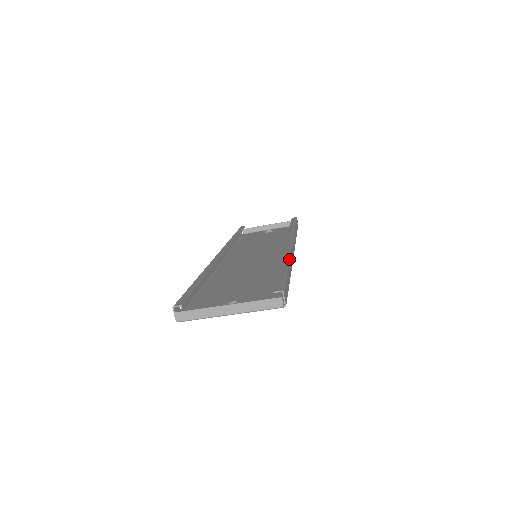
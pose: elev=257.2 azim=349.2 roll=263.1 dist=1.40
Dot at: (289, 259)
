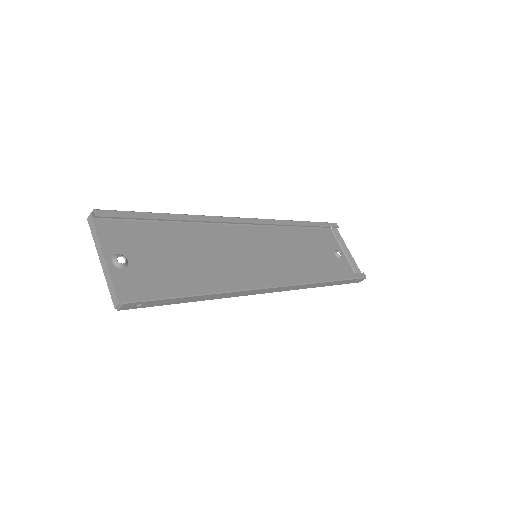
Dot at: (221, 293)
